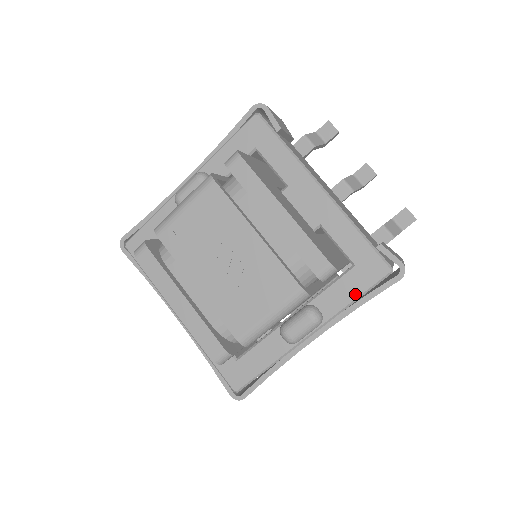
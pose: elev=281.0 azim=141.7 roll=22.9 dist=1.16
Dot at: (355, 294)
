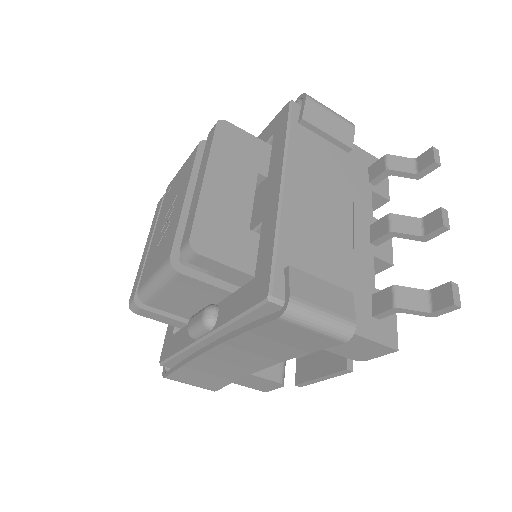
Dot at: (239, 310)
